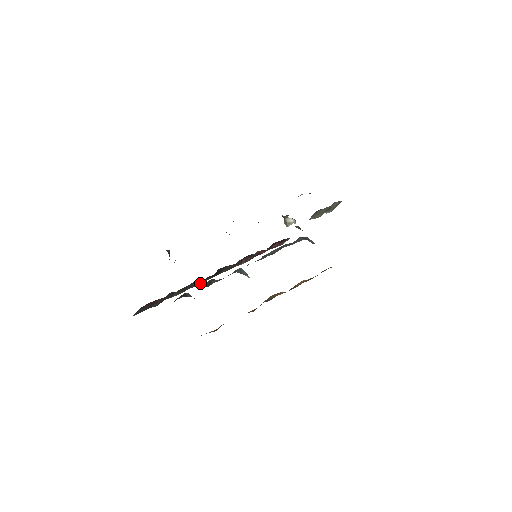
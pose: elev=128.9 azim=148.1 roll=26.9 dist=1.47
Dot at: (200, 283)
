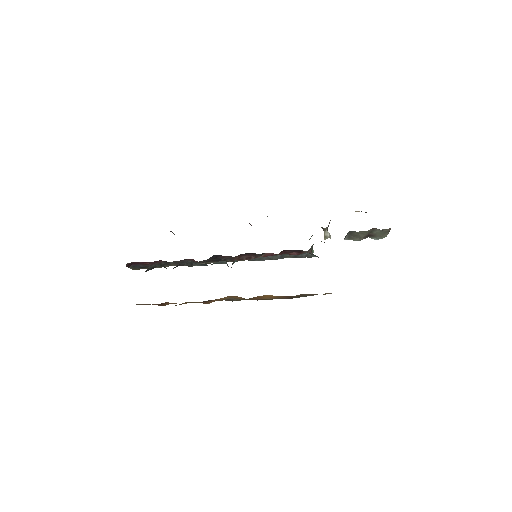
Dot at: (202, 263)
